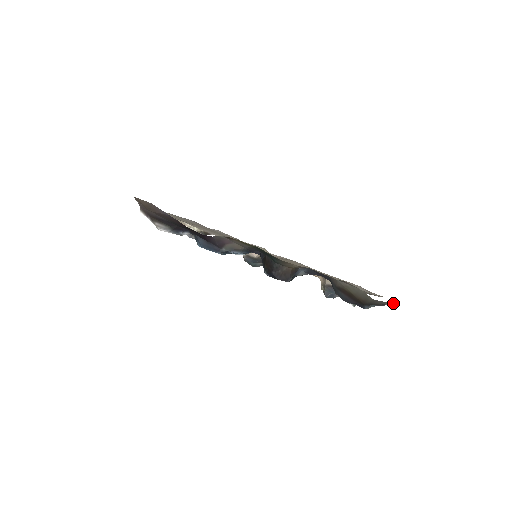
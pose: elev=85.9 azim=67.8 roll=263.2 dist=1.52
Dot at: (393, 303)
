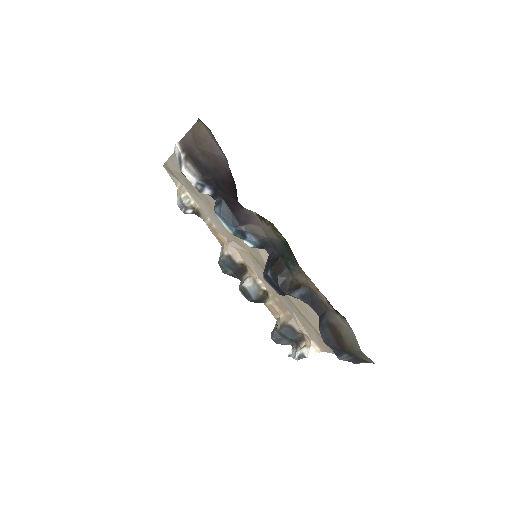
Dot at: (374, 363)
